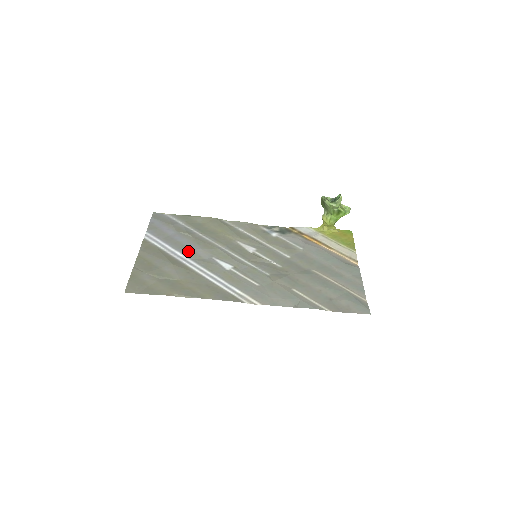
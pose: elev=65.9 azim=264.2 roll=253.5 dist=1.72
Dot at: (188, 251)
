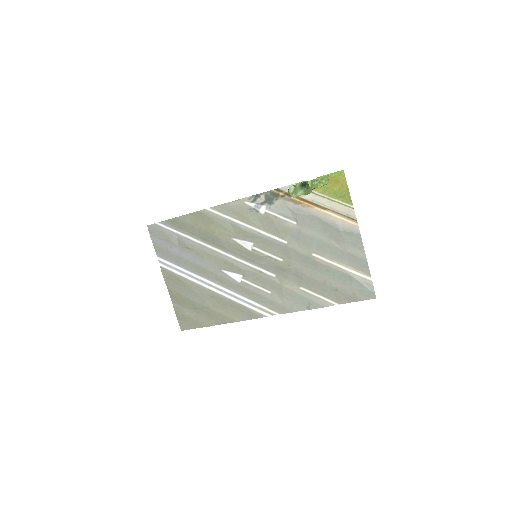
Dot at: (200, 270)
